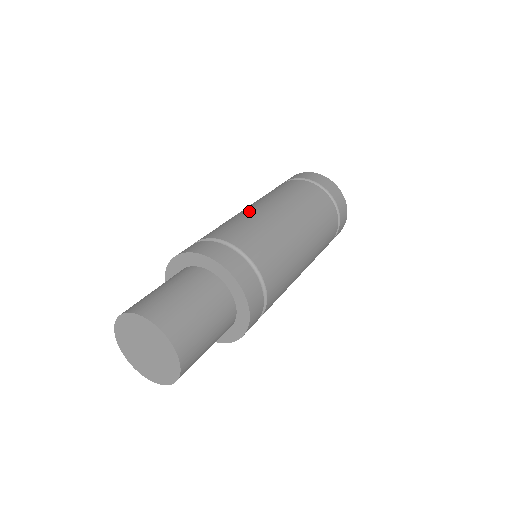
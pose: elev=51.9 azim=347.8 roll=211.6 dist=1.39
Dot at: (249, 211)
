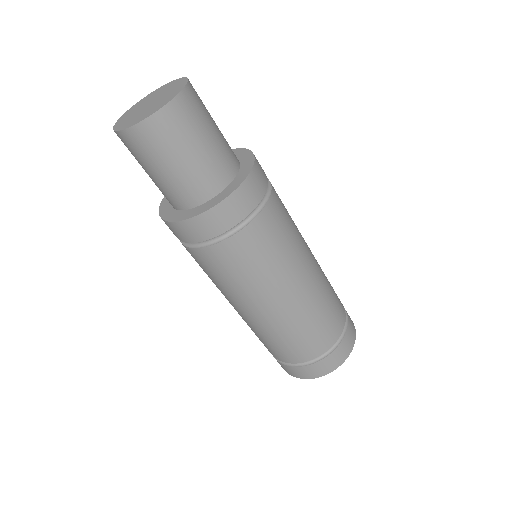
Dot at: occluded
